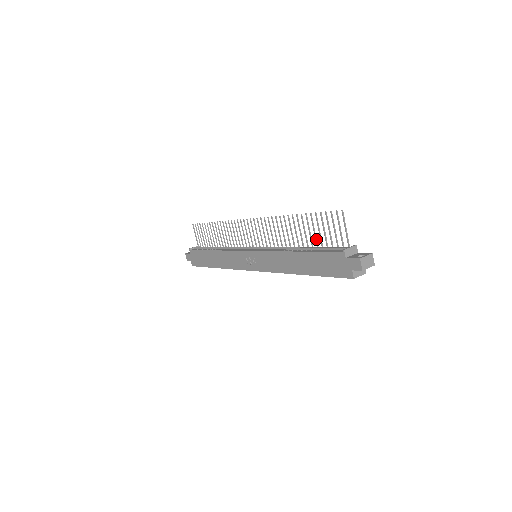
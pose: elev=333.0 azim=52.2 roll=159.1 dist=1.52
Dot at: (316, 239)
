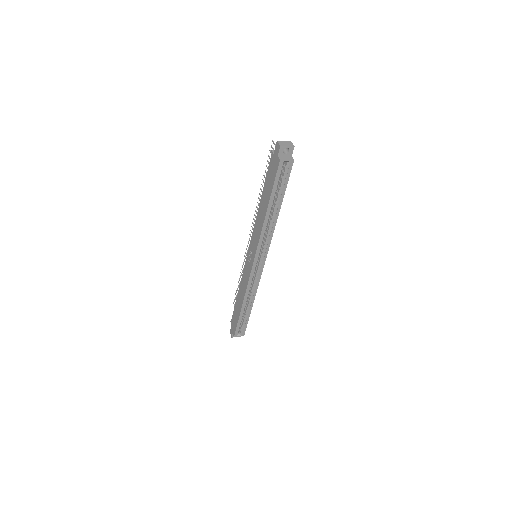
Dot at: occluded
